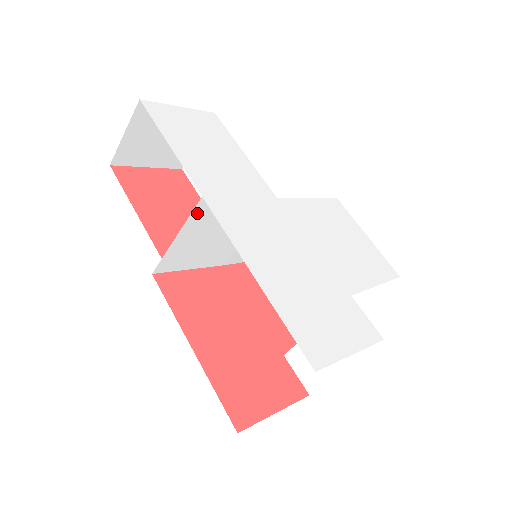
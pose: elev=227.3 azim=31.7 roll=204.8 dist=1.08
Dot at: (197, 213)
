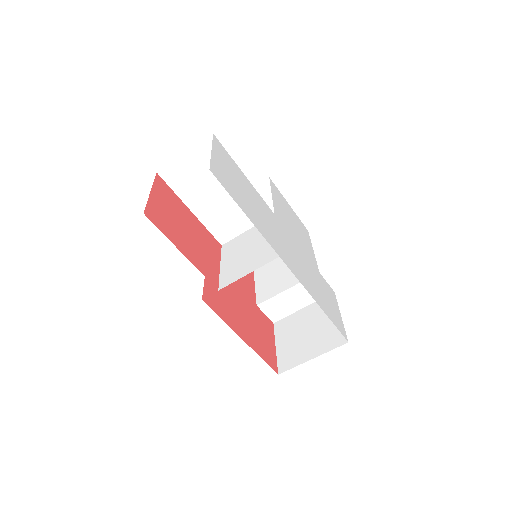
Dot at: (263, 262)
